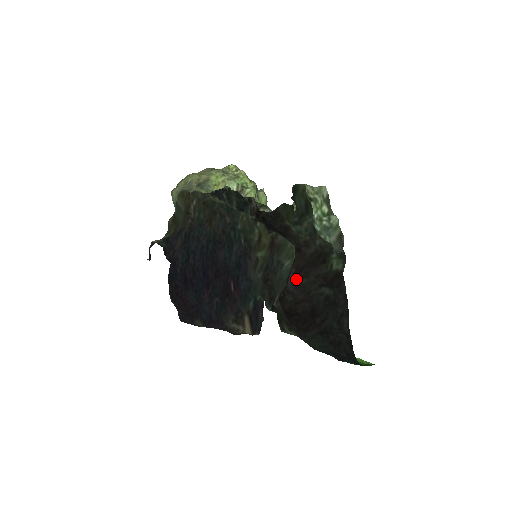
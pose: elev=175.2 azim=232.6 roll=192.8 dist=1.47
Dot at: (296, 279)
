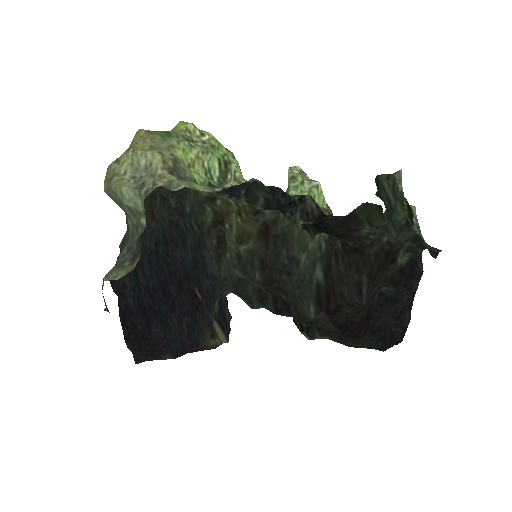
Dot at: (370, 290)
